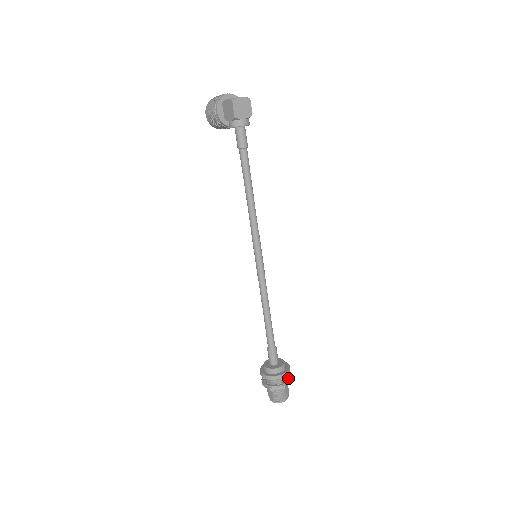
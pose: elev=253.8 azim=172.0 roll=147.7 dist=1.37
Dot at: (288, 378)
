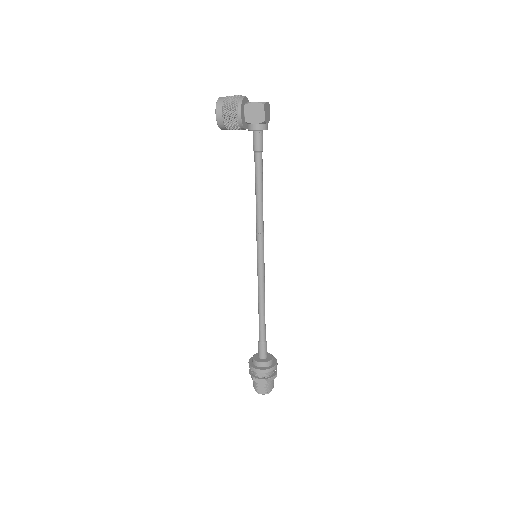
Dot at: occluded
